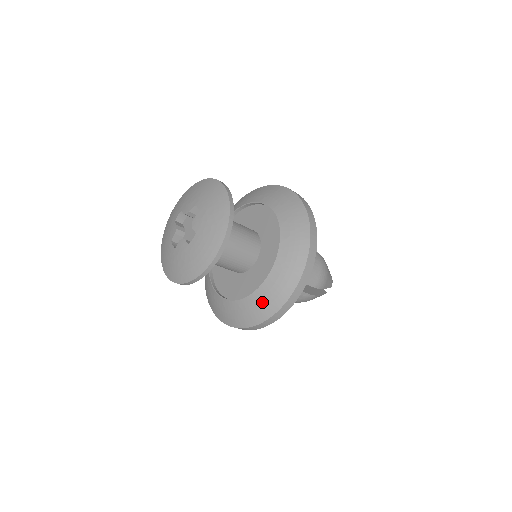
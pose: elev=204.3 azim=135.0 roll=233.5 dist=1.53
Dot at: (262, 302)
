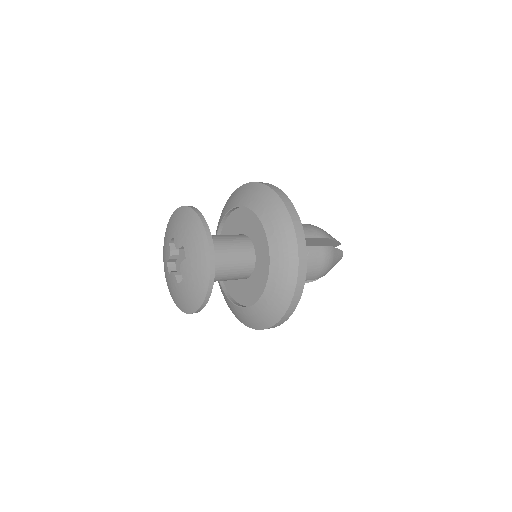
Dot at: (250, 318)
